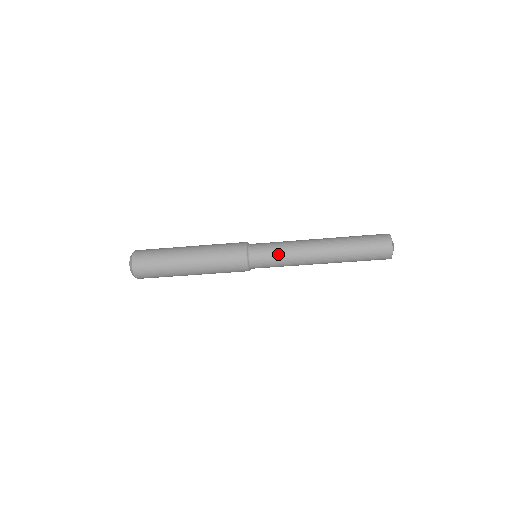
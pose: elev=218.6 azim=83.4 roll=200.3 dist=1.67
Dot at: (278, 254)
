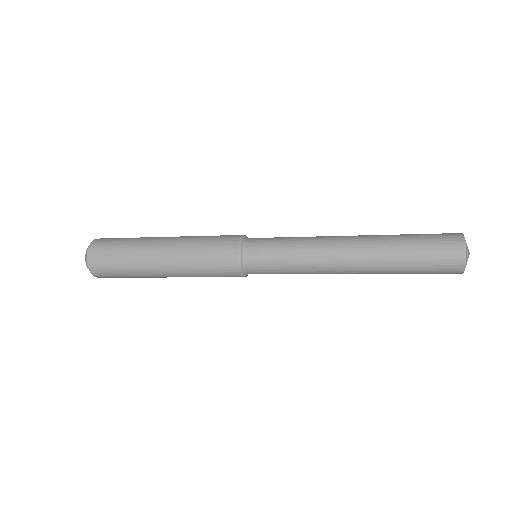
Dot at: (287, 270)
